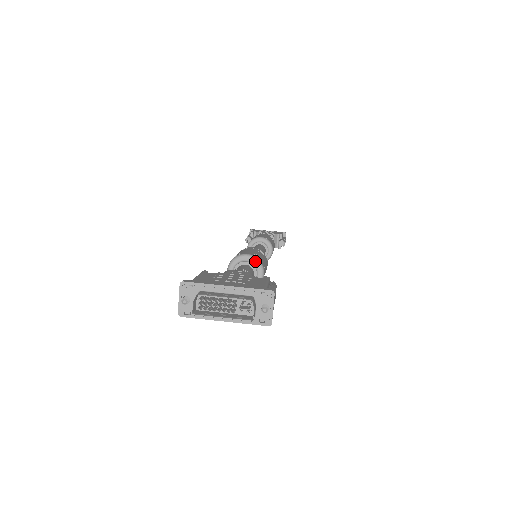
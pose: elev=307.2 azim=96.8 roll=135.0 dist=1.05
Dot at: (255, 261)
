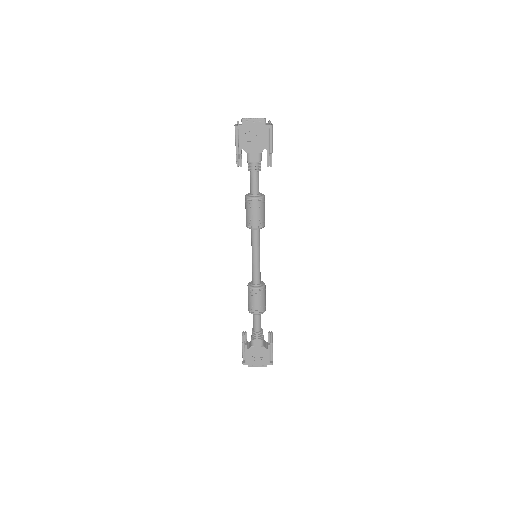
Dot at: occluded
